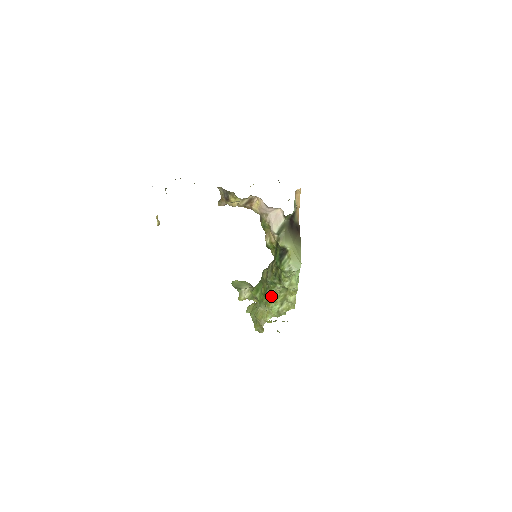
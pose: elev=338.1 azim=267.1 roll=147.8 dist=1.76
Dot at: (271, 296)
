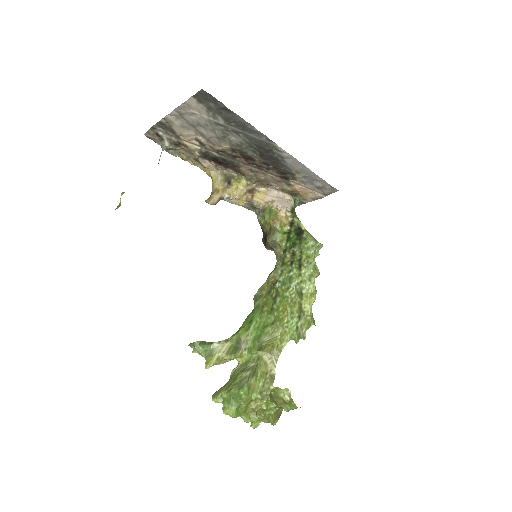
Dot at: (284, 305)
